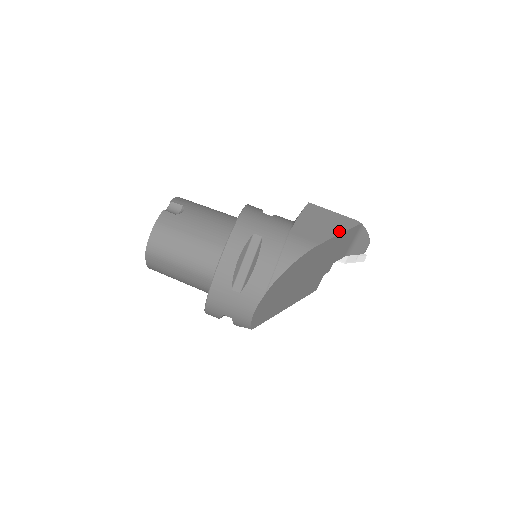
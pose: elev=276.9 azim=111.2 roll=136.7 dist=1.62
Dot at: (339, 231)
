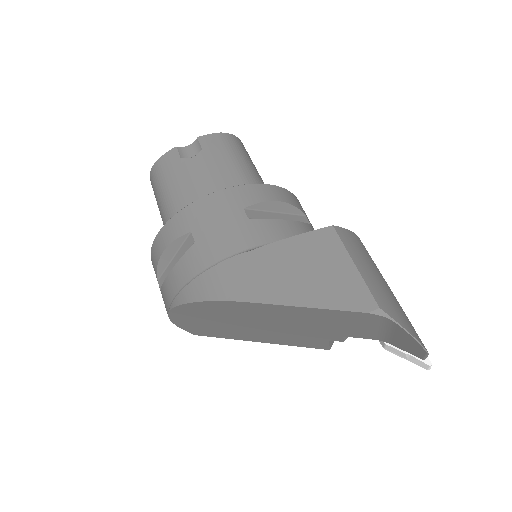
Dot at: (311, 302)
